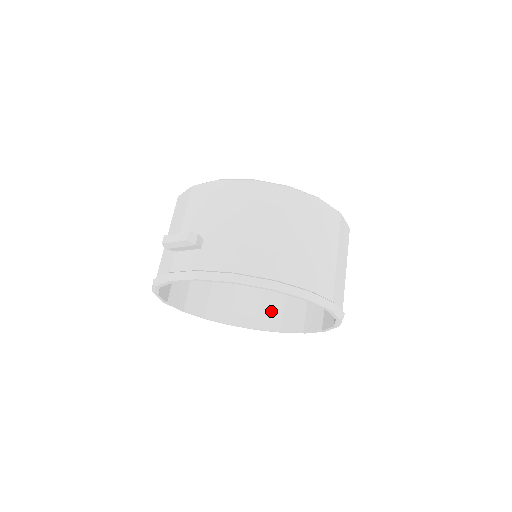
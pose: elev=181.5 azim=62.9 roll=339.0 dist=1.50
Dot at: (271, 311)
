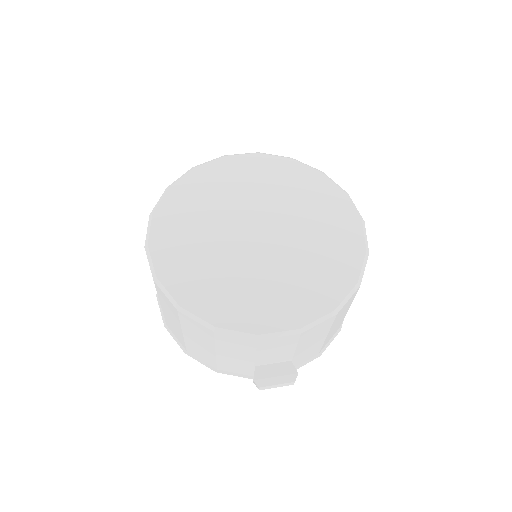
Dot at: occluded
